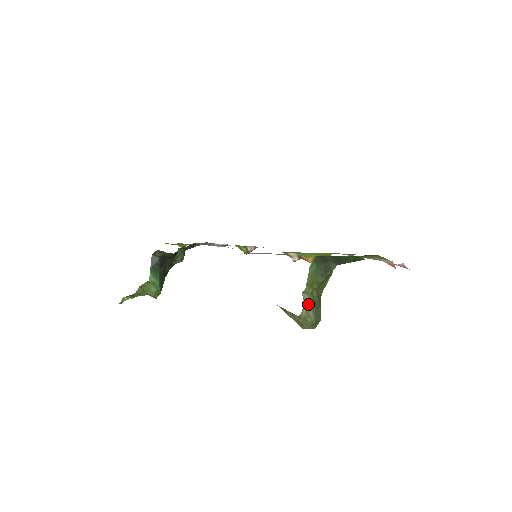
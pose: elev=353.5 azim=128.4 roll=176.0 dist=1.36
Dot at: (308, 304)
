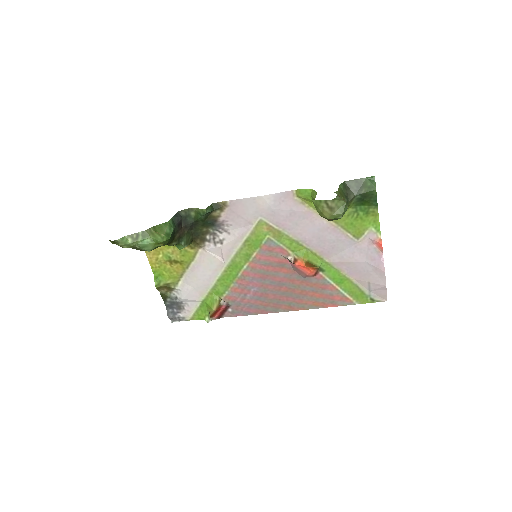
Dot at: occluded
